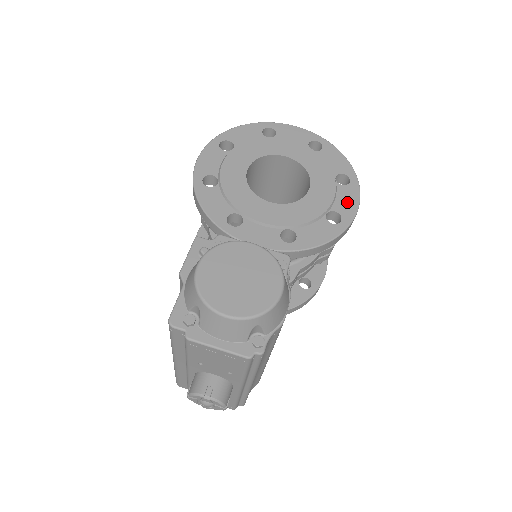
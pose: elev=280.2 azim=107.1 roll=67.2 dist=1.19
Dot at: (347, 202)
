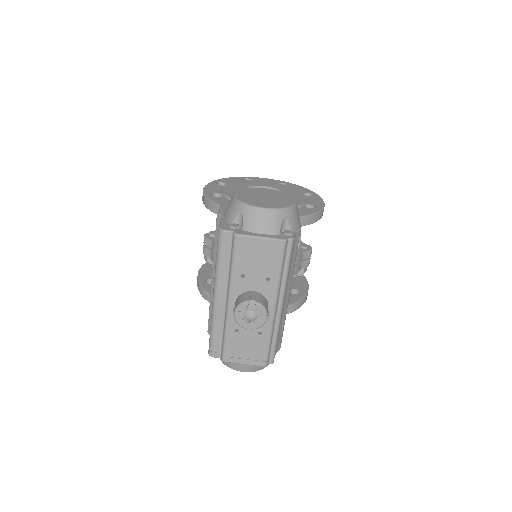
Dot at: (316, 201)
